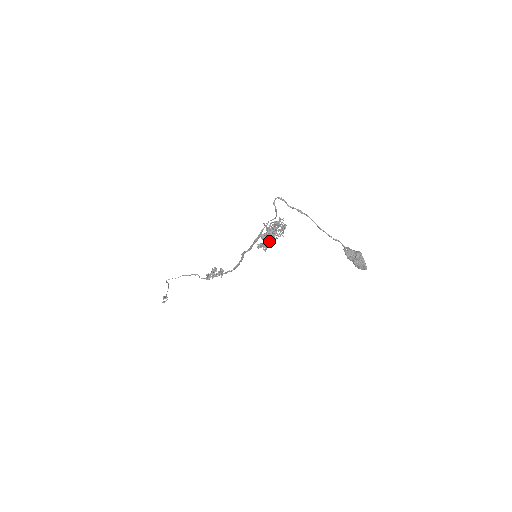
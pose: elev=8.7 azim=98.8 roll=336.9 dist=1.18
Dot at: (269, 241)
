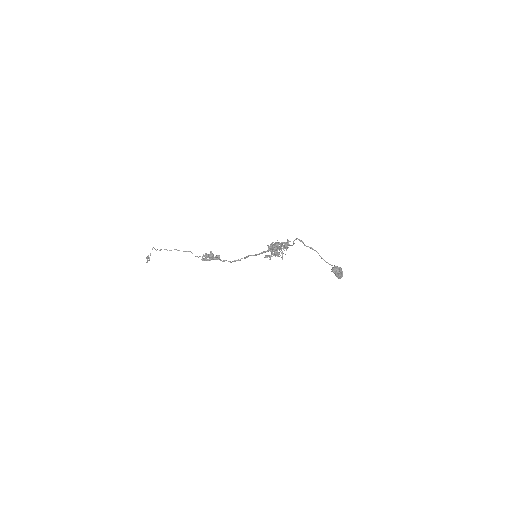
Dot at: (277, 256)
